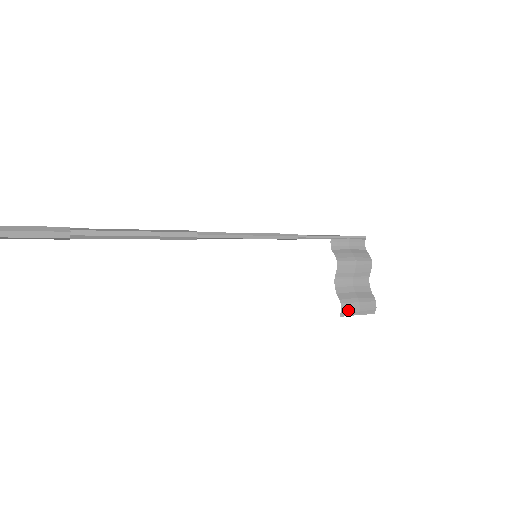
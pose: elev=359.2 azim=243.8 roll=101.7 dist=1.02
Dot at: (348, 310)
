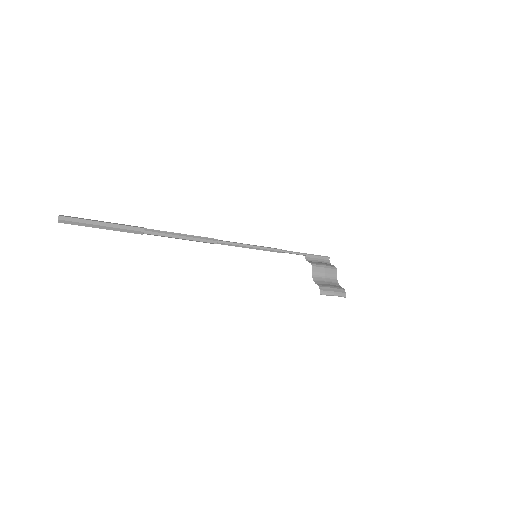
Dot at: (325, 291)
